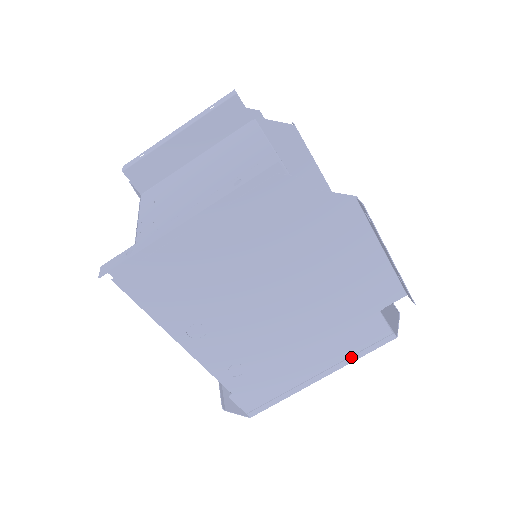
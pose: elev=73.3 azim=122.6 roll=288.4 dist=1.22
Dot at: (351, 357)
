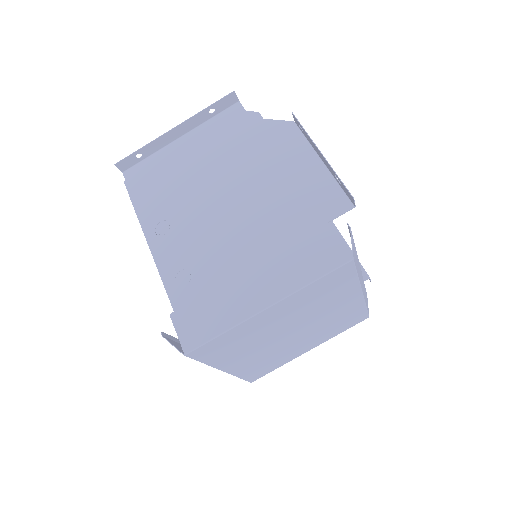
Dot at: (300, 280)
